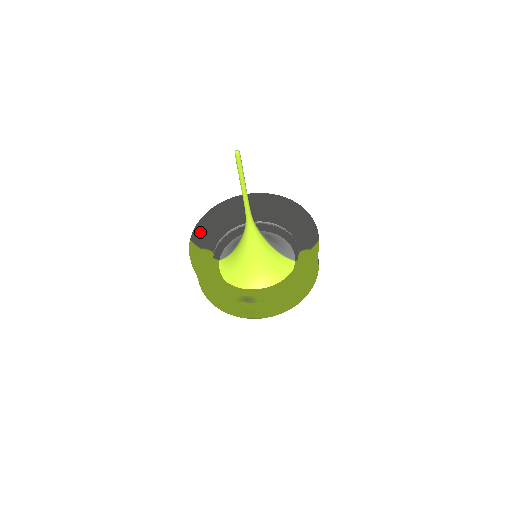
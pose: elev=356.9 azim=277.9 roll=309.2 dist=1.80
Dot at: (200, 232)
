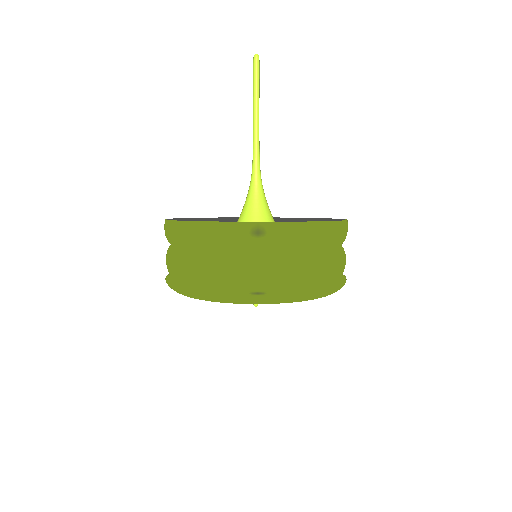
Dot at: occluded
